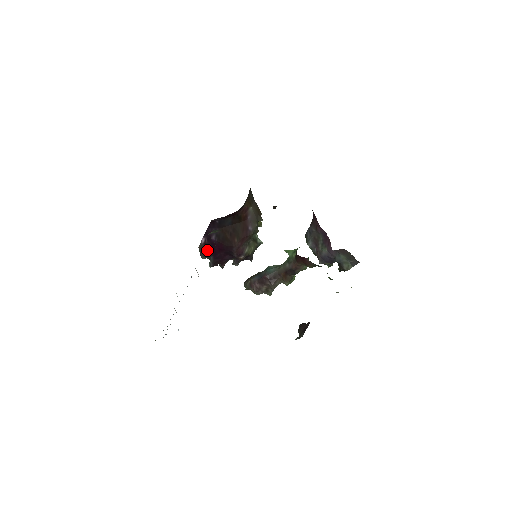
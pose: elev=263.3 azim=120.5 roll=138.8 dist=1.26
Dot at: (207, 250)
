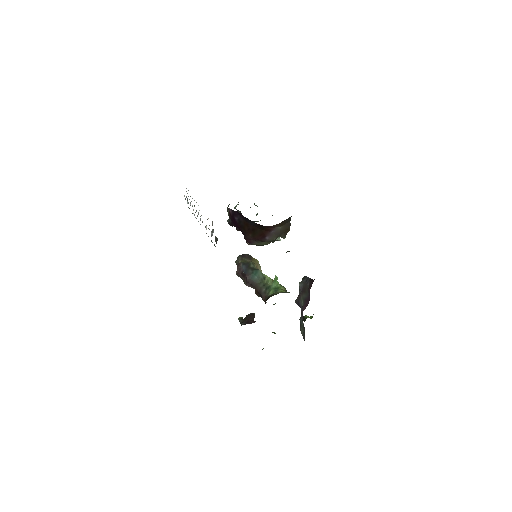
Dot at: (229, 216)
